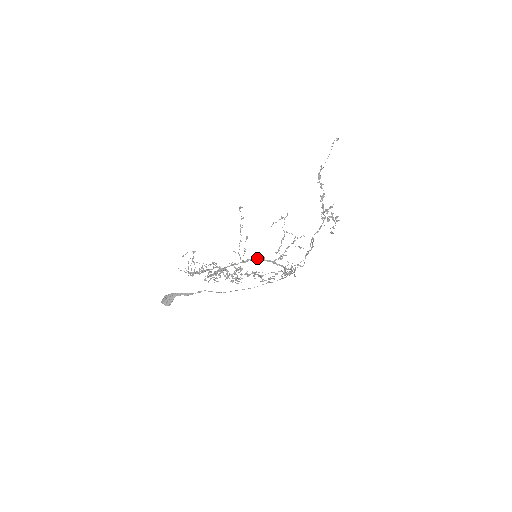
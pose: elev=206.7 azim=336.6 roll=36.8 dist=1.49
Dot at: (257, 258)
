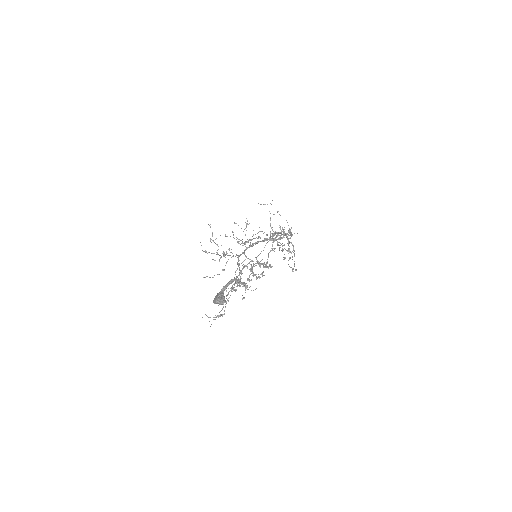
Dot at: (258, 241)
